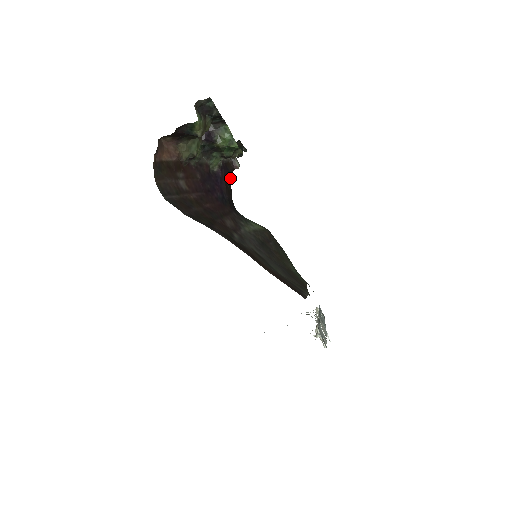
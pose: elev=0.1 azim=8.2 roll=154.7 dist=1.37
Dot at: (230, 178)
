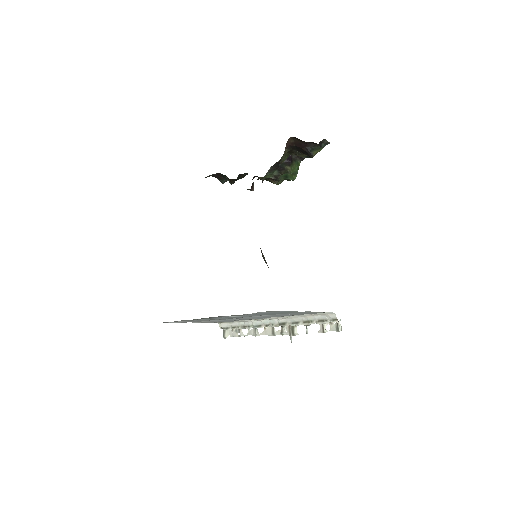
Dot at: occluded
